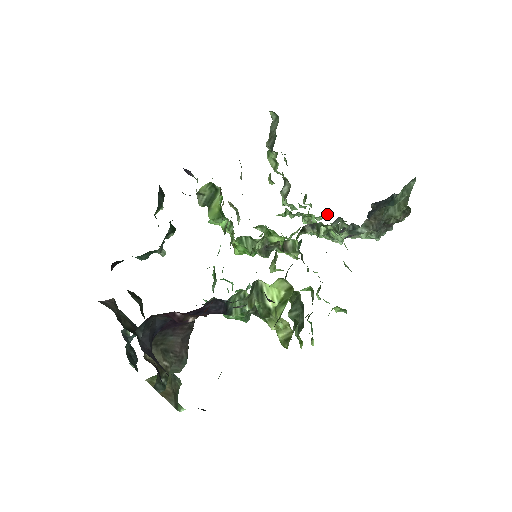
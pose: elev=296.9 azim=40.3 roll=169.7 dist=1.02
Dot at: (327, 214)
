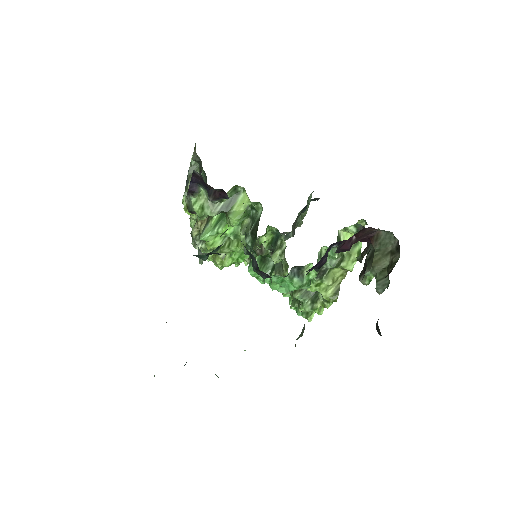
Dot at: occluded
